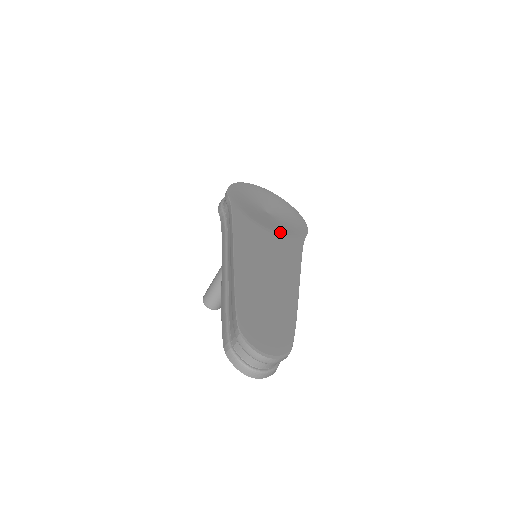
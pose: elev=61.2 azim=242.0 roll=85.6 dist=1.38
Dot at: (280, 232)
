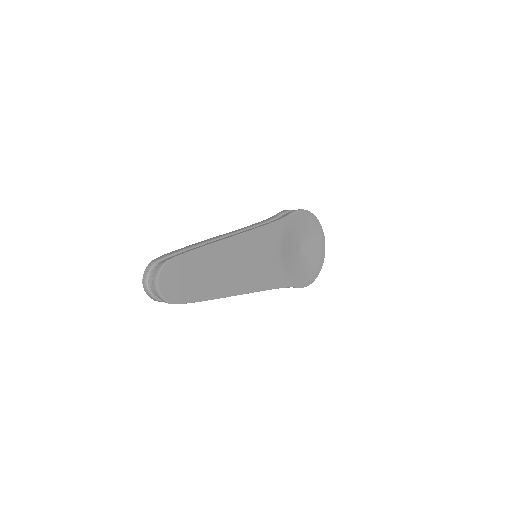
Dot at: (284, 265)
